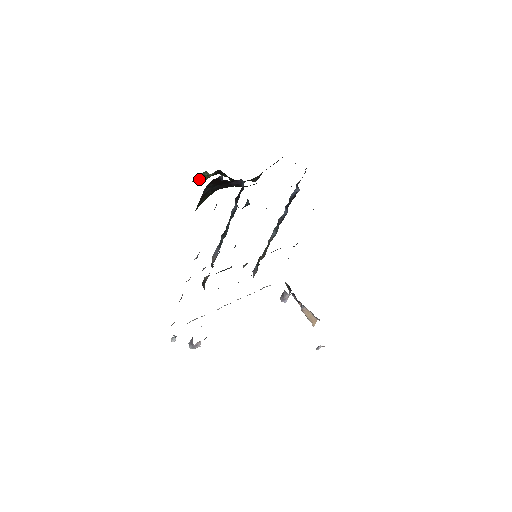
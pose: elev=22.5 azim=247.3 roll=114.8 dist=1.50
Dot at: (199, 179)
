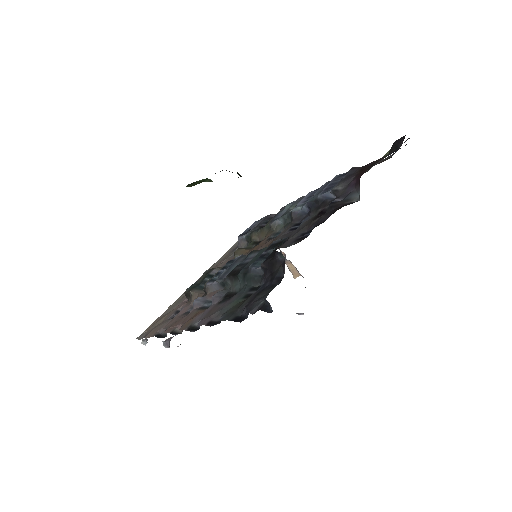
Dot at: (194, 183)
